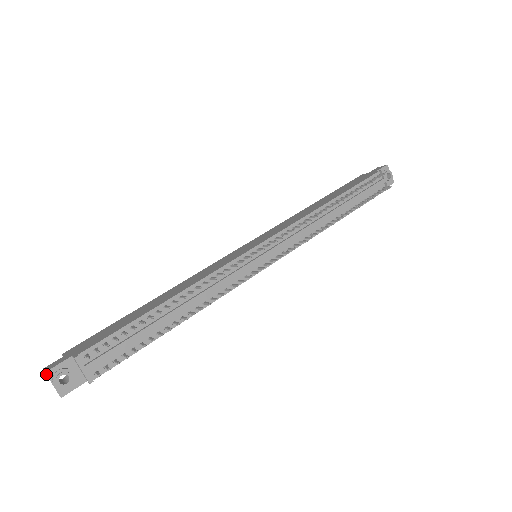
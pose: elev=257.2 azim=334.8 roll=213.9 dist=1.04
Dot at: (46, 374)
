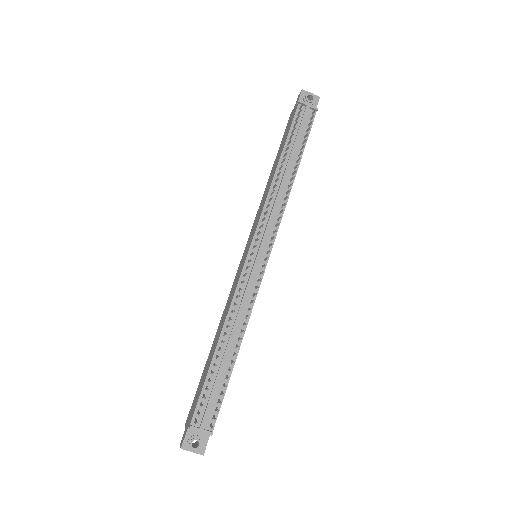
Dot at: occluded
